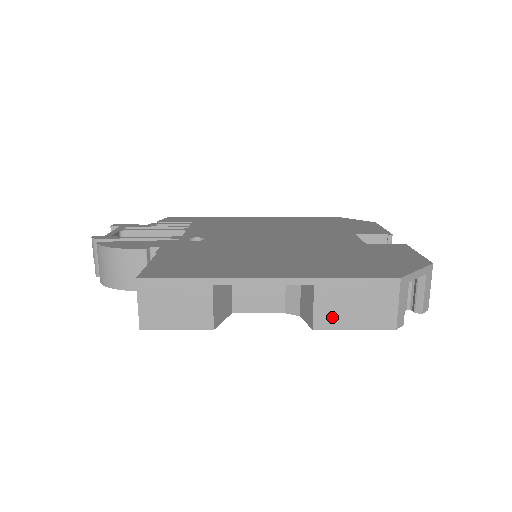
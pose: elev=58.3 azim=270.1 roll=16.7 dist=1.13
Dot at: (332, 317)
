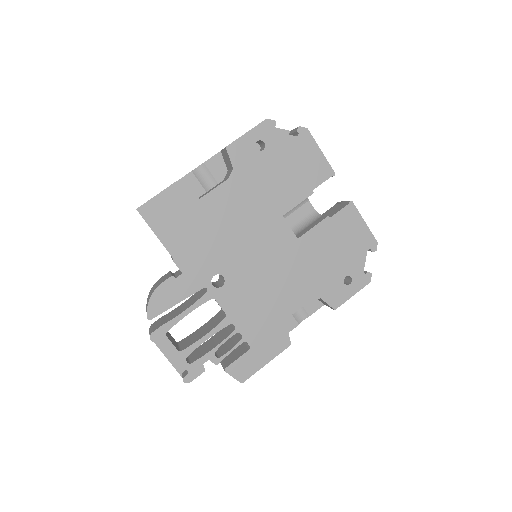
Dot at: occluded
